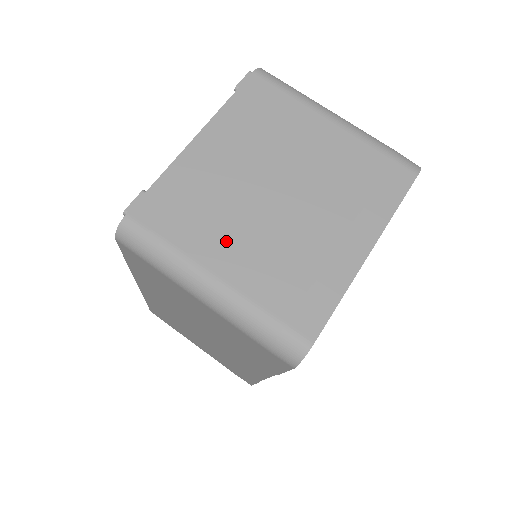
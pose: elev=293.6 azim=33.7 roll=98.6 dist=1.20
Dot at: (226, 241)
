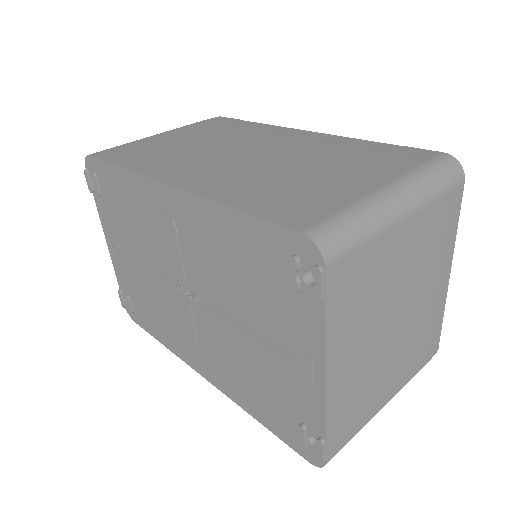
Dot at: (384, 384)
